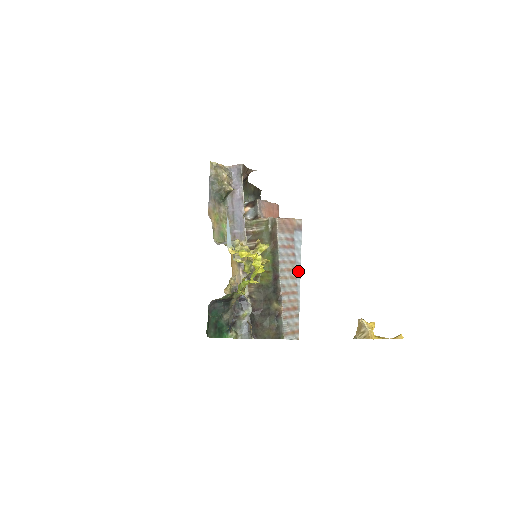
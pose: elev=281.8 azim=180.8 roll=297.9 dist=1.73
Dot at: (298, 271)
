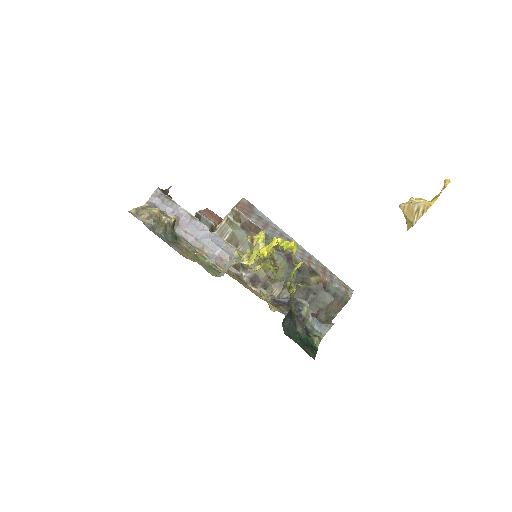
Dot at: (291, 239)
